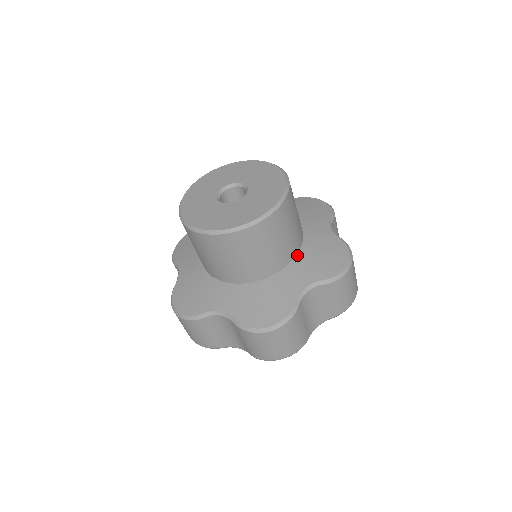
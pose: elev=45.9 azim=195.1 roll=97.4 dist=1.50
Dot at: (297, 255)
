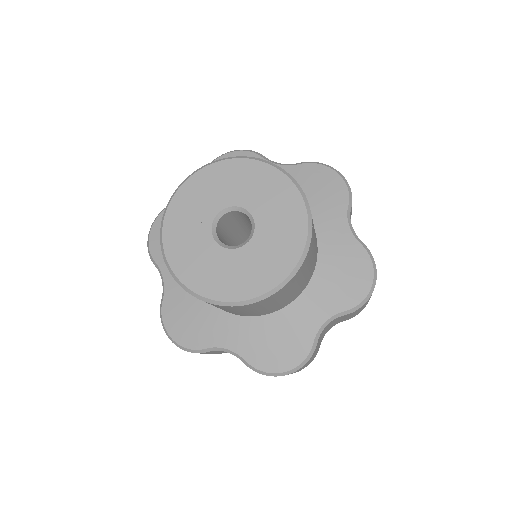
Dot at: (257, 317)
